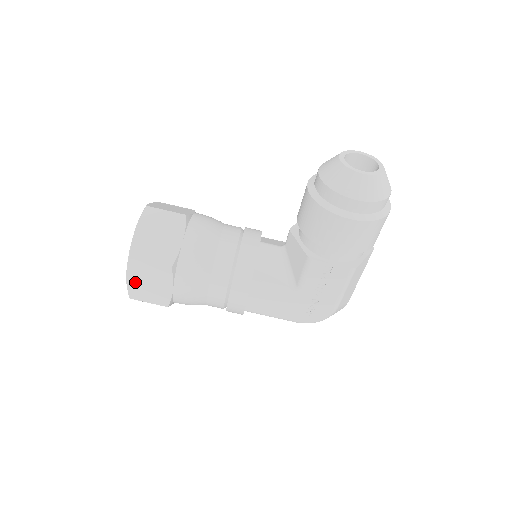
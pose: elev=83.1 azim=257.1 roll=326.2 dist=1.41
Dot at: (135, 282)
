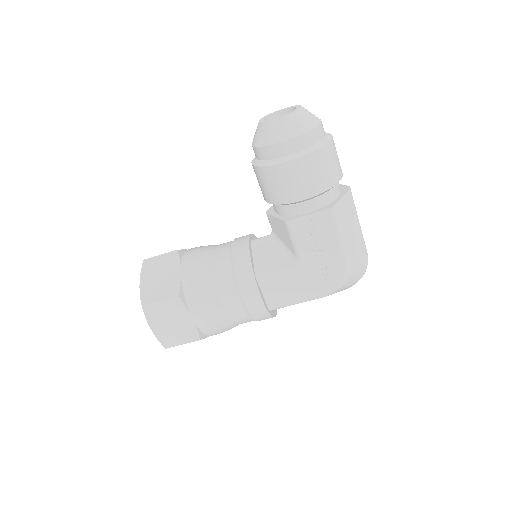
Dot at: (159, 329)
